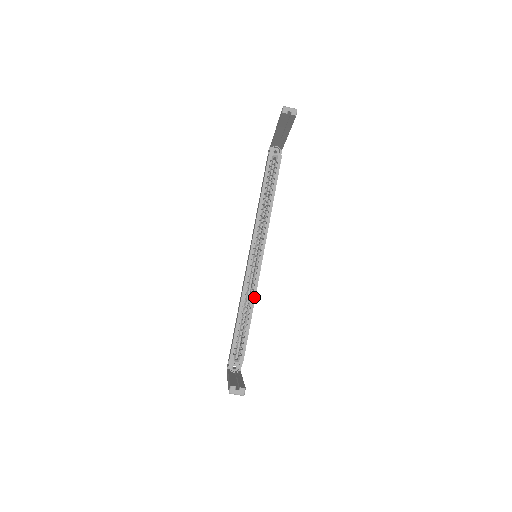
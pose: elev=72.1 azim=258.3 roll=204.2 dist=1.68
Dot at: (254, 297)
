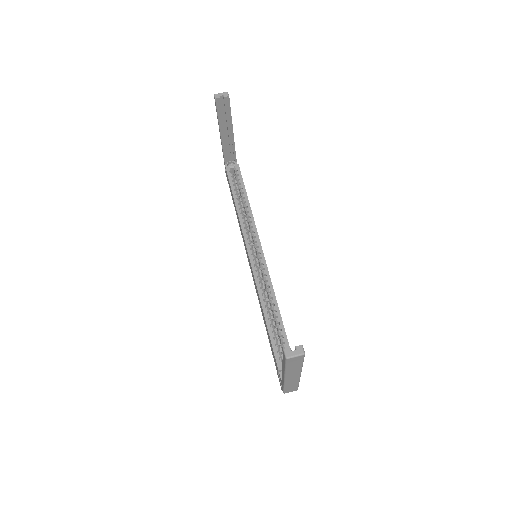
Dot at: (273, 292)
